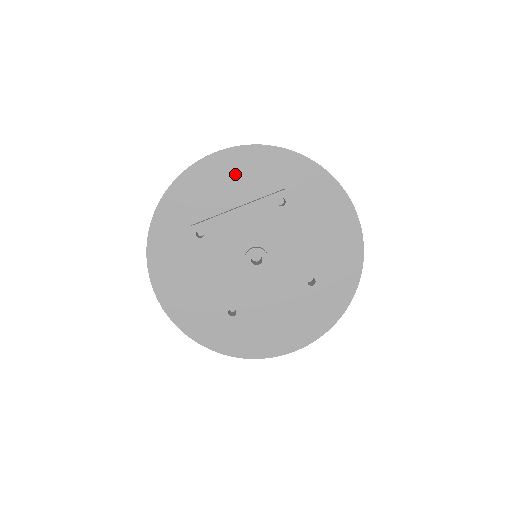
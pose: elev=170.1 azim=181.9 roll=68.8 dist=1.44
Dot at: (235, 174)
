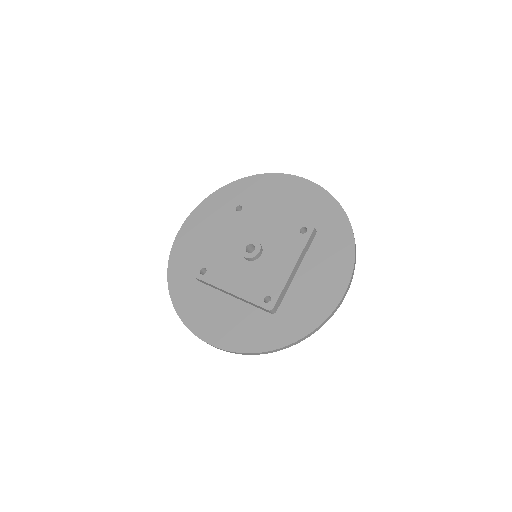
Dot at: (202, 226)
